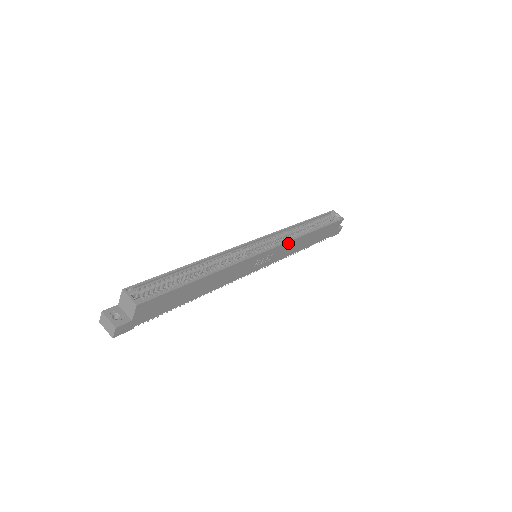
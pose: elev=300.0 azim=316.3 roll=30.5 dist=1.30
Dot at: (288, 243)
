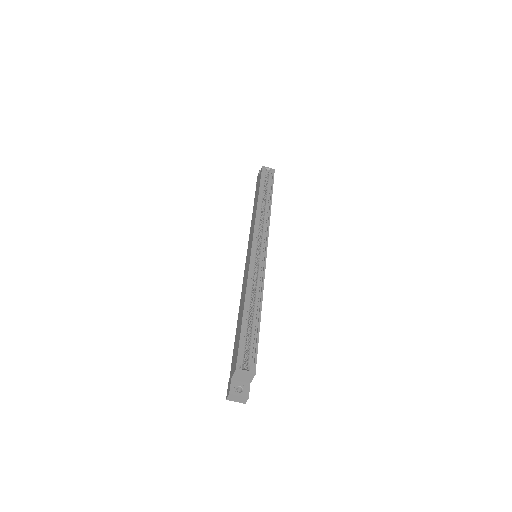
Dot at: (268, 228)
